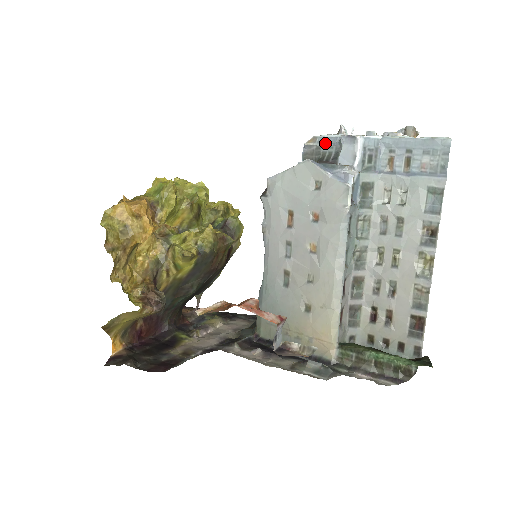
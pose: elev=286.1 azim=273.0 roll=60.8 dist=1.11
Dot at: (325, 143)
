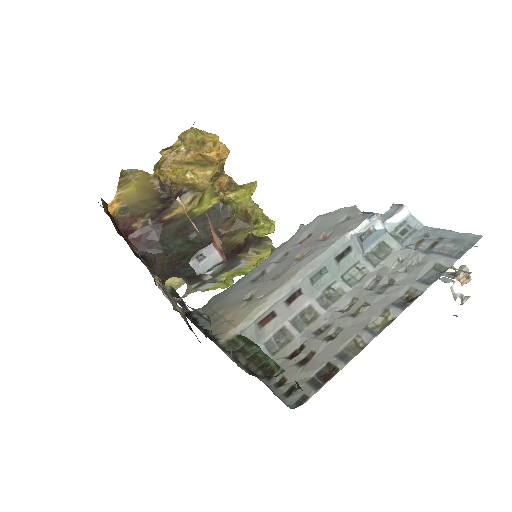
Dot at: occluded
